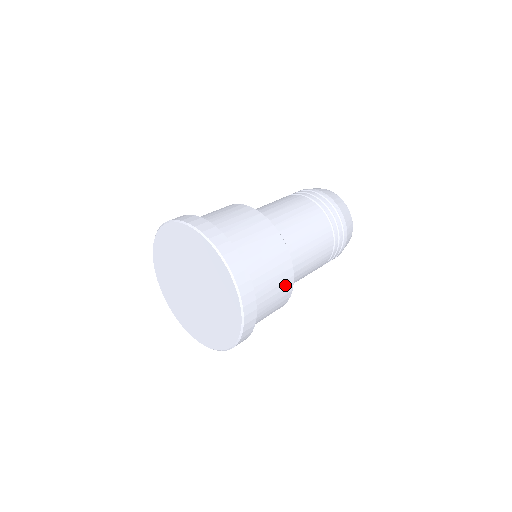
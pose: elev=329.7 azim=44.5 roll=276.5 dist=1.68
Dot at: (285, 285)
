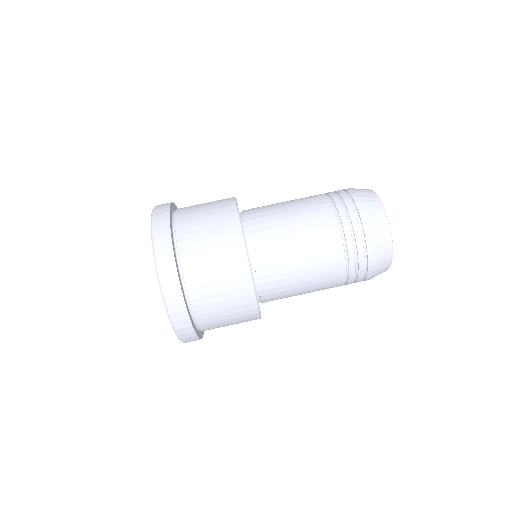
Dot at: (244, 308)
